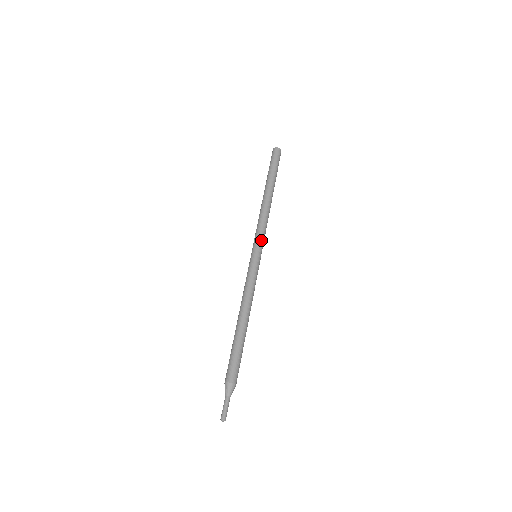
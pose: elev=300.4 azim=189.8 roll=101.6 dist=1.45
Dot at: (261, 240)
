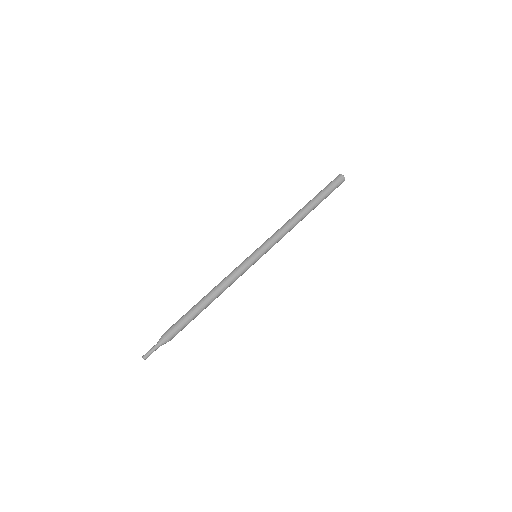
Dot at: (268, 245)
